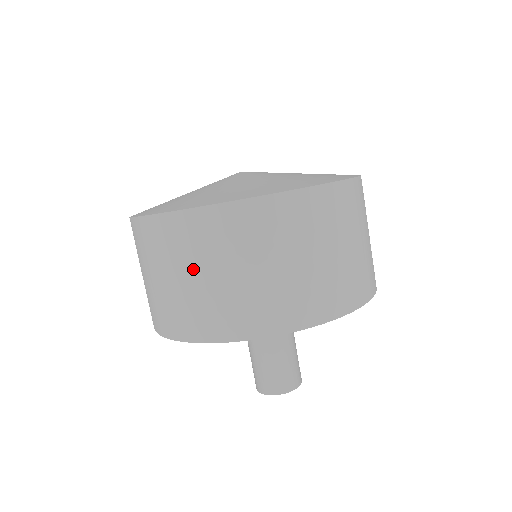
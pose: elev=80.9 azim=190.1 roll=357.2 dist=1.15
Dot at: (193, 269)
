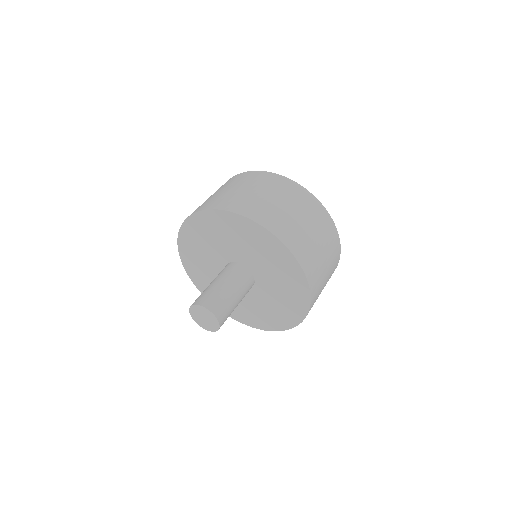
Dot at: (264, 191)
